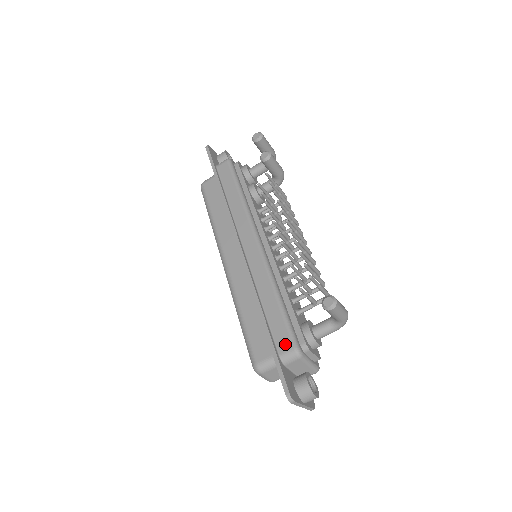
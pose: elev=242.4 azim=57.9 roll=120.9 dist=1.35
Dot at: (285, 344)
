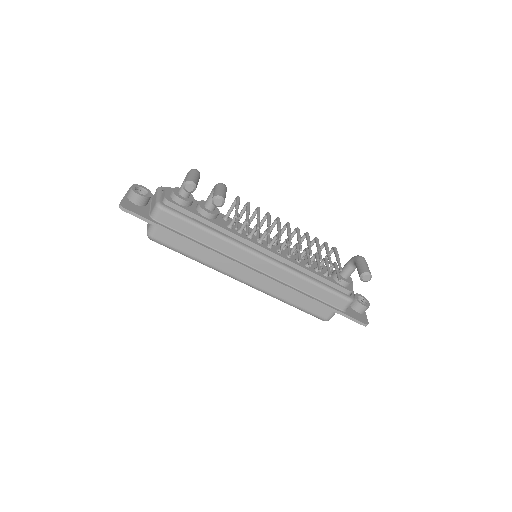
Dot at: (341, 303)
